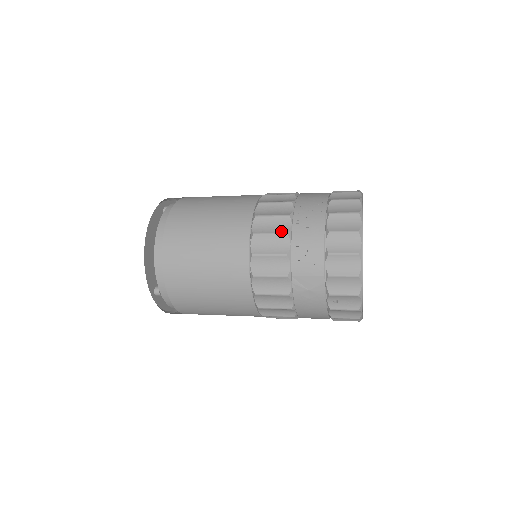
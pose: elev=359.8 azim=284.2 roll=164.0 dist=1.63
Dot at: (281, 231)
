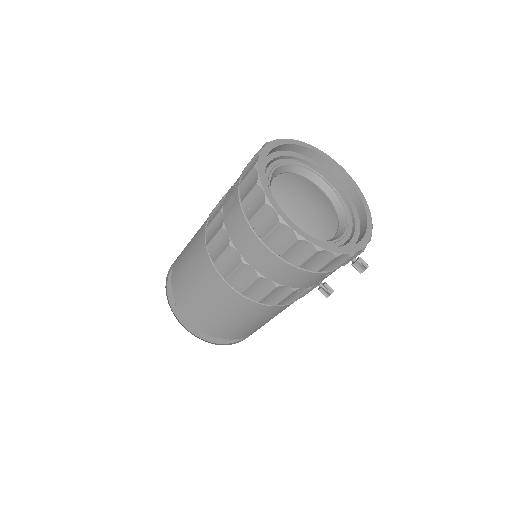
Dot at: occluded
